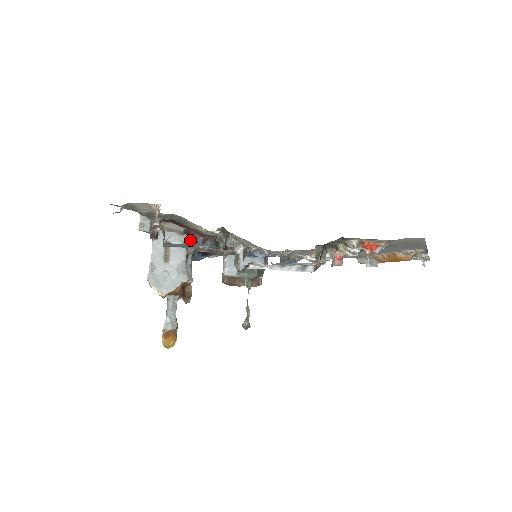
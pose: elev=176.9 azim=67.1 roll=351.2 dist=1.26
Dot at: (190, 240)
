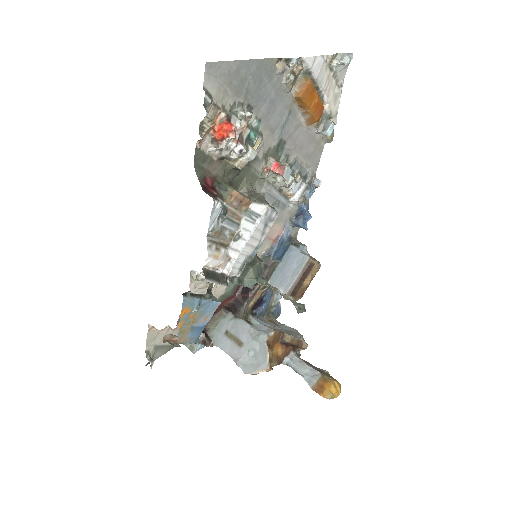
Dot at: (233, 311)
